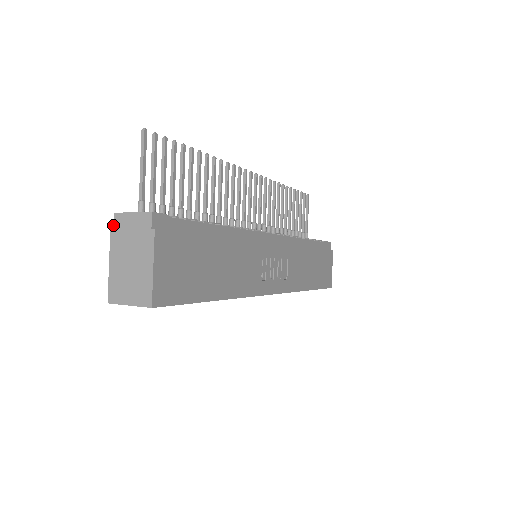
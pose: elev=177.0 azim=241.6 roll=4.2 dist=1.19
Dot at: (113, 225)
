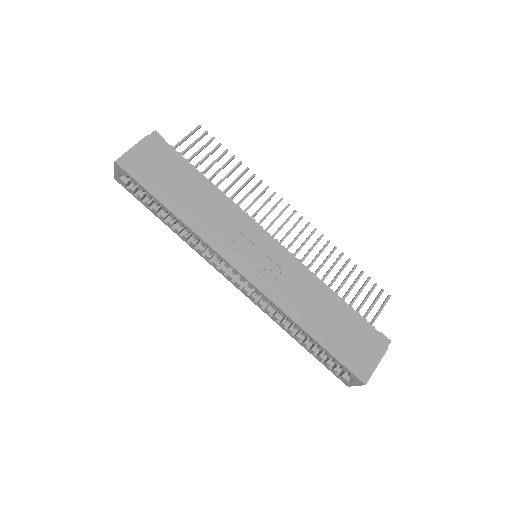
Dot at: occluded
